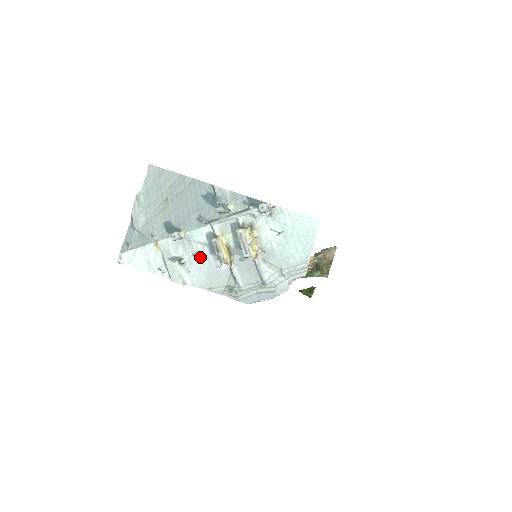
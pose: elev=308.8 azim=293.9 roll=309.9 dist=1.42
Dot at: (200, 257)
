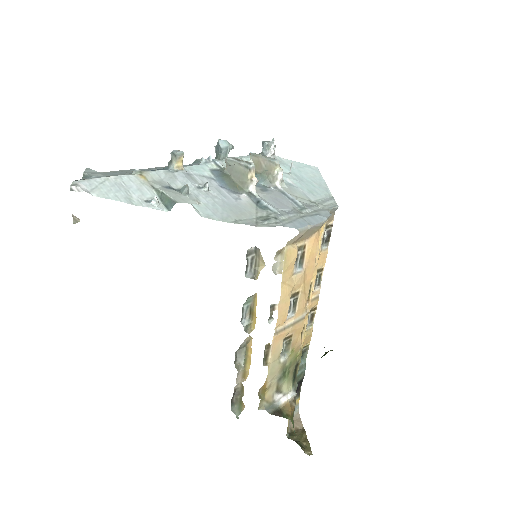
Dot at: (209, 189)
